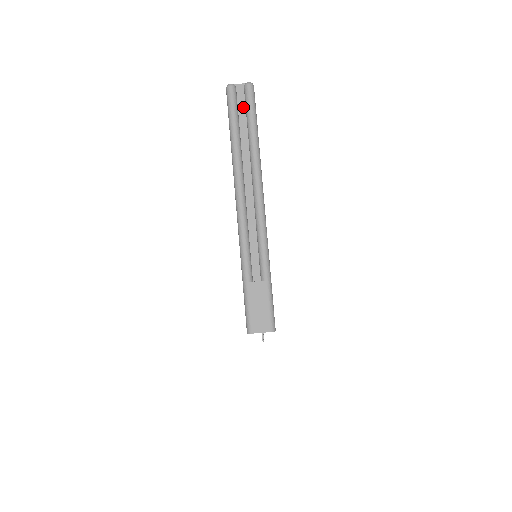
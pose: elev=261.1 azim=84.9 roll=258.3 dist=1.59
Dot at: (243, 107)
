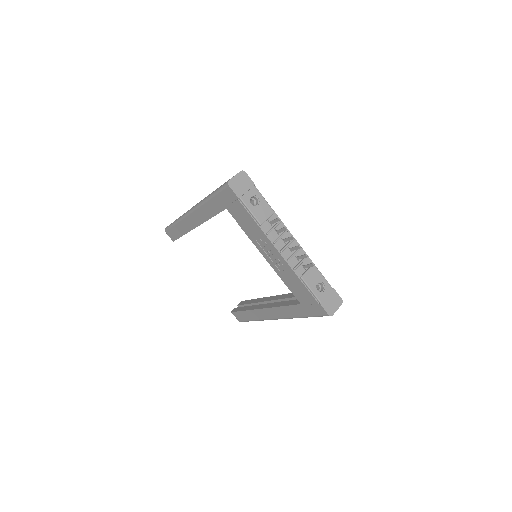
Dot at: occluded
